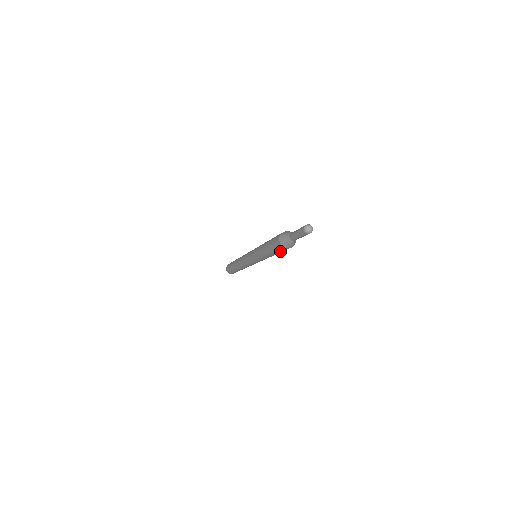
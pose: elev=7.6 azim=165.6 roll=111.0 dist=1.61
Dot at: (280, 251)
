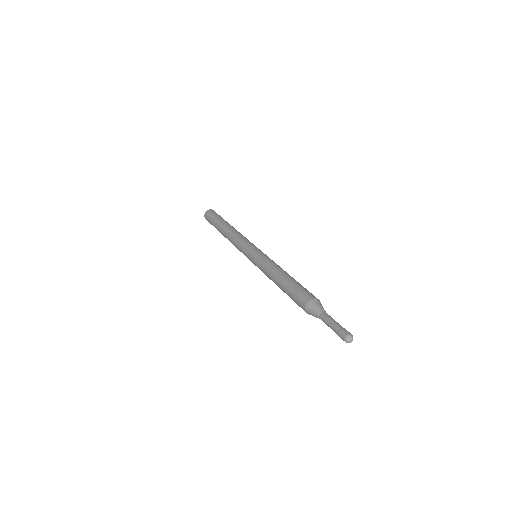
Dot at: (295, 301)
